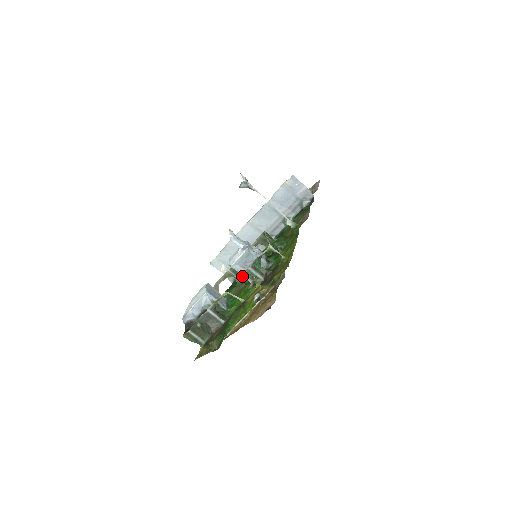
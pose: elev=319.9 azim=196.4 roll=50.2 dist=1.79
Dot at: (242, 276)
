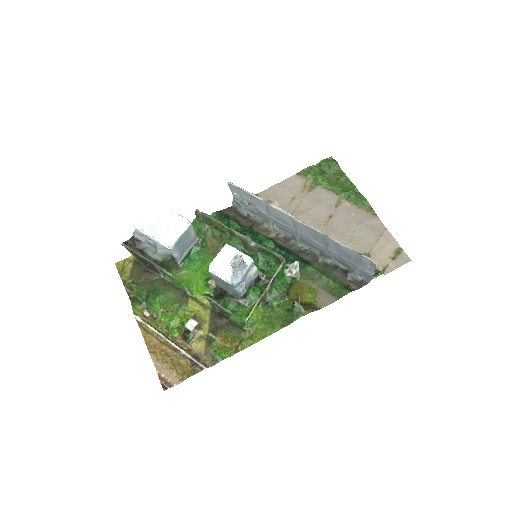
Dot at: (203, 295)
